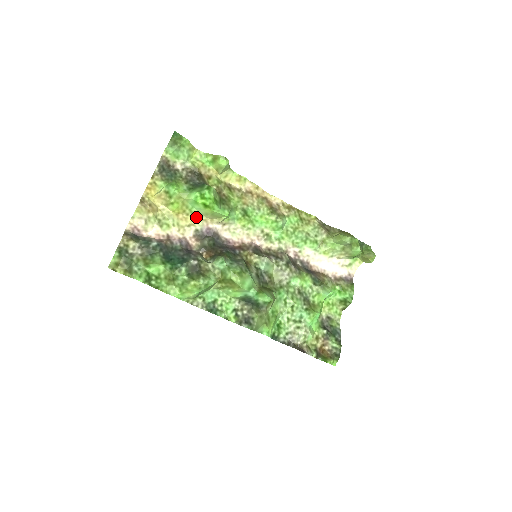
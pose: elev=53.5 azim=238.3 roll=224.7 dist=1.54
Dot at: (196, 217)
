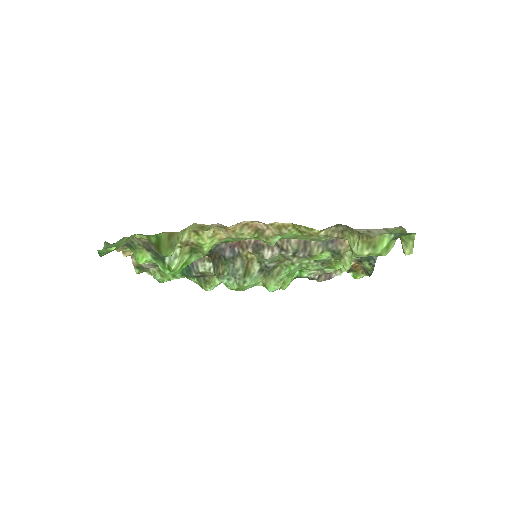
Dot at: occluded
